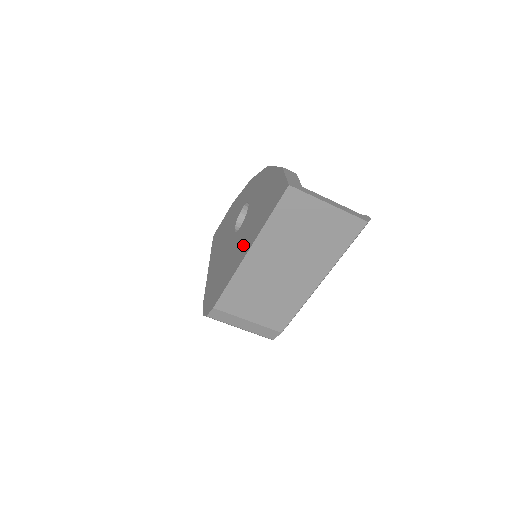
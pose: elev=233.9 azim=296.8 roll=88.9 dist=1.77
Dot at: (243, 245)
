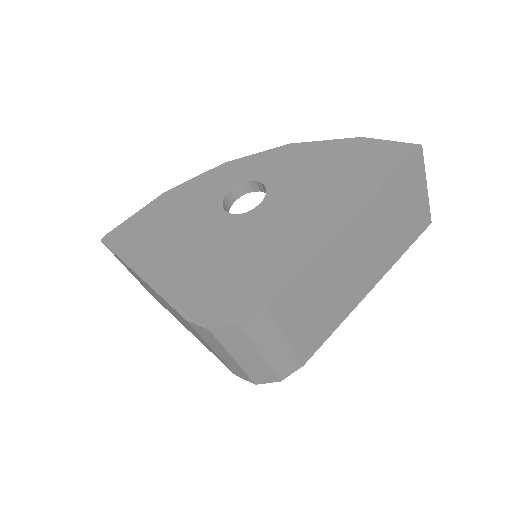
Dot at: (314, 216)
